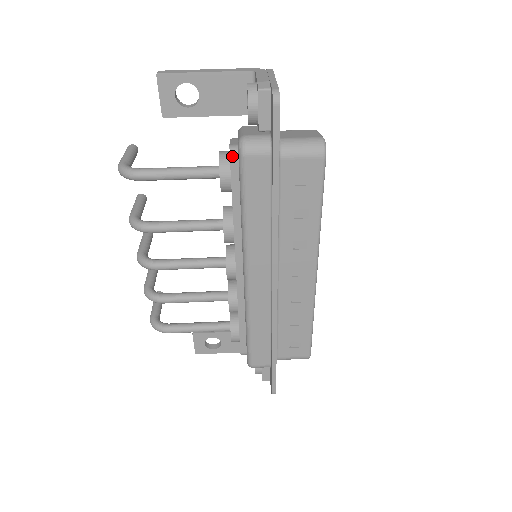
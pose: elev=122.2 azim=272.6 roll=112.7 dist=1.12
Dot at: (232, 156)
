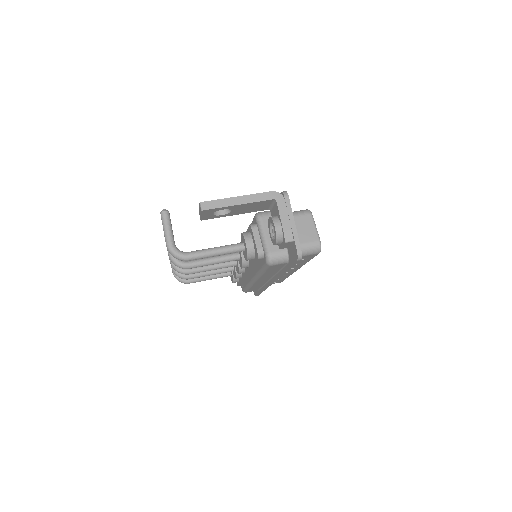
Dot at: (259, 258)
